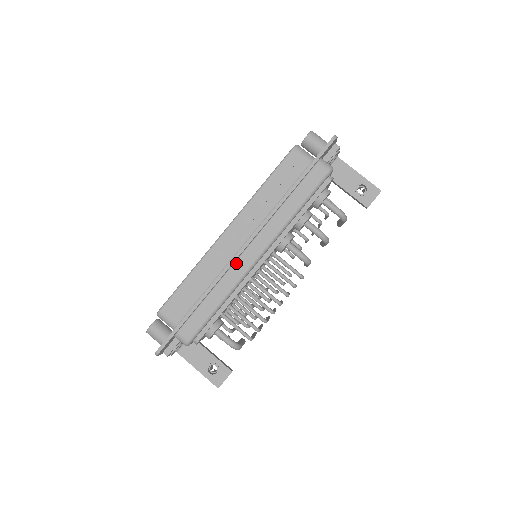
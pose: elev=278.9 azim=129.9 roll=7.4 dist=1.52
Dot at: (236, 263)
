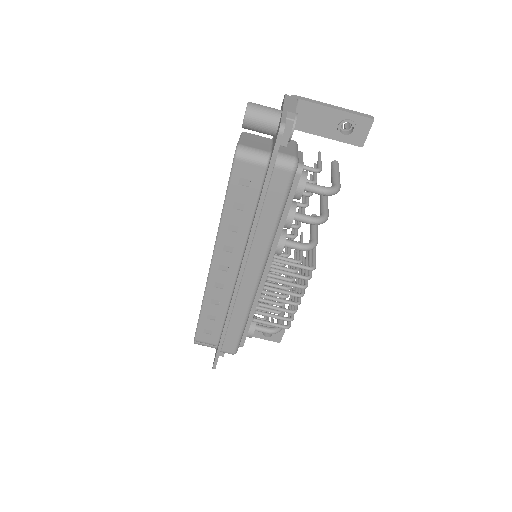
Dot at: (240, 291)
